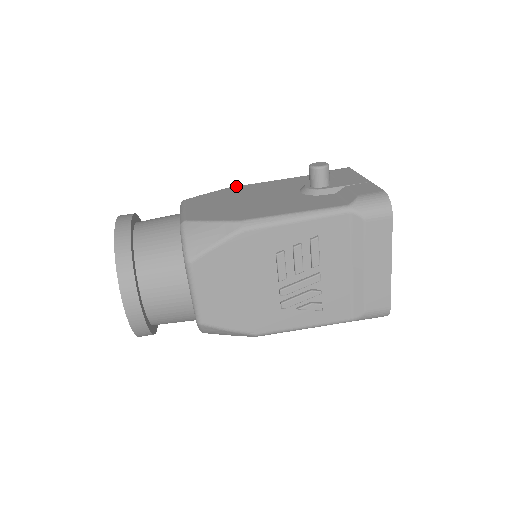
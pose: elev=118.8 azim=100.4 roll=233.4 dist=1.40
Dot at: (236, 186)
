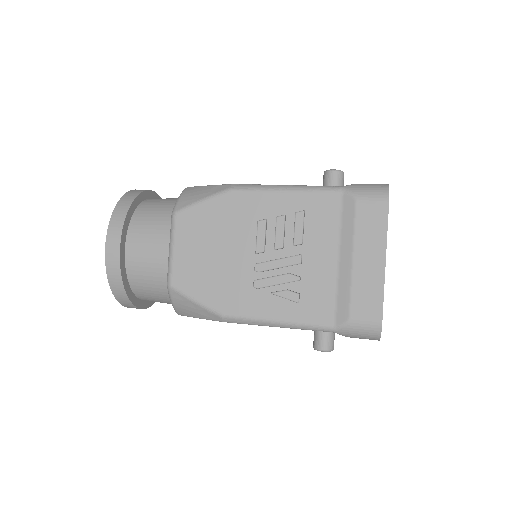
Dot at: occluded
